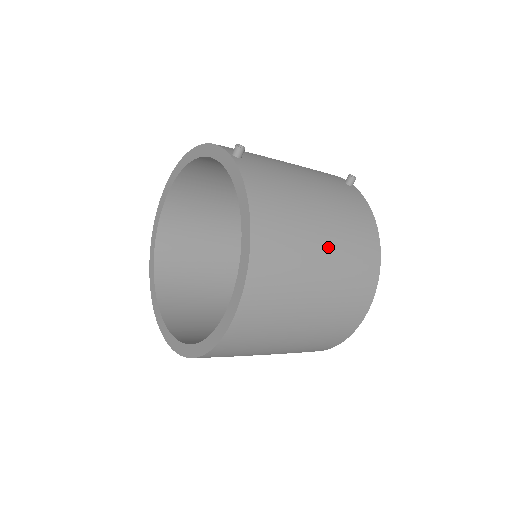
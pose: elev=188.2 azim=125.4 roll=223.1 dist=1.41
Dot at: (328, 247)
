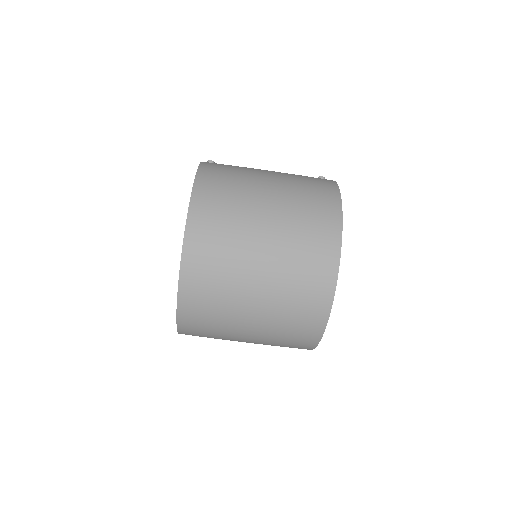
Dot at: (274, 183)
